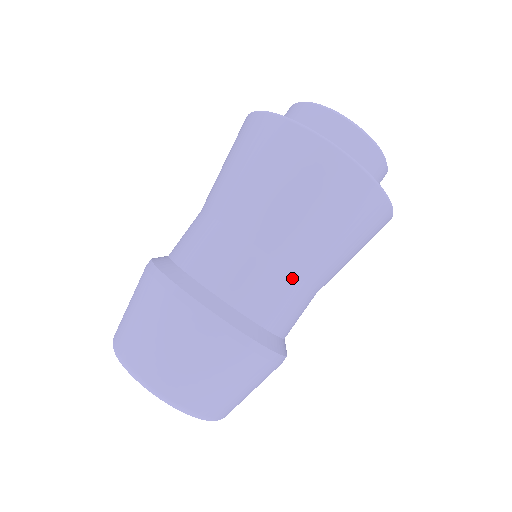
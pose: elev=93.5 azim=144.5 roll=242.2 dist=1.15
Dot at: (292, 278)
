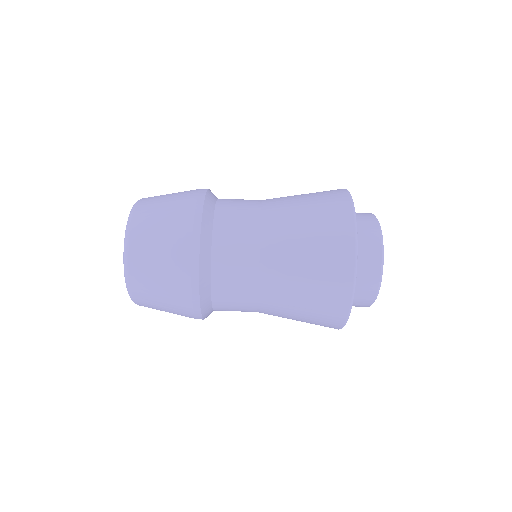
Dot at: (255, 293)
